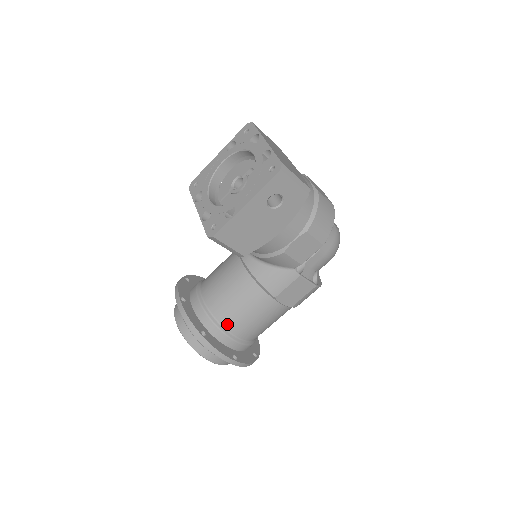
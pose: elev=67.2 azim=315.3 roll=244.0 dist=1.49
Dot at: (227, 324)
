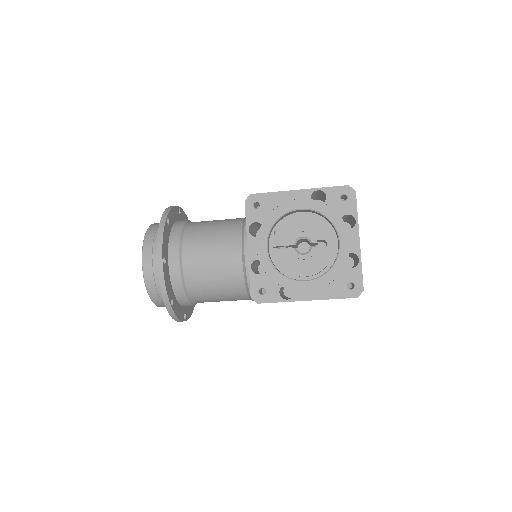
Dot at: (195, 297)
